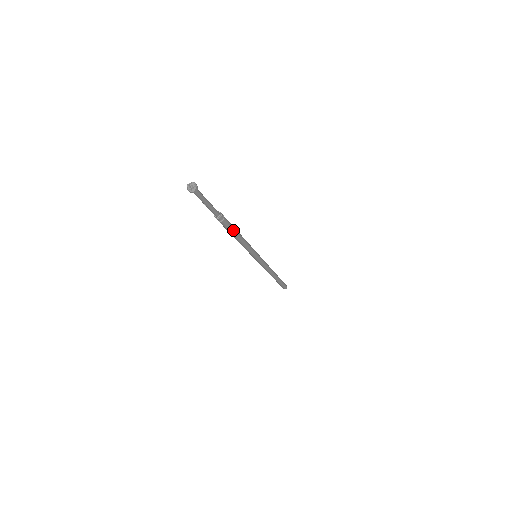
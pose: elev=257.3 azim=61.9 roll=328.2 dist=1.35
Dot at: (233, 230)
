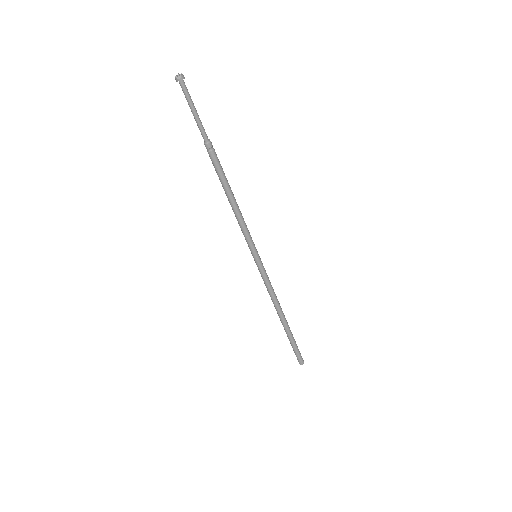
Dot at: (224, 178)
